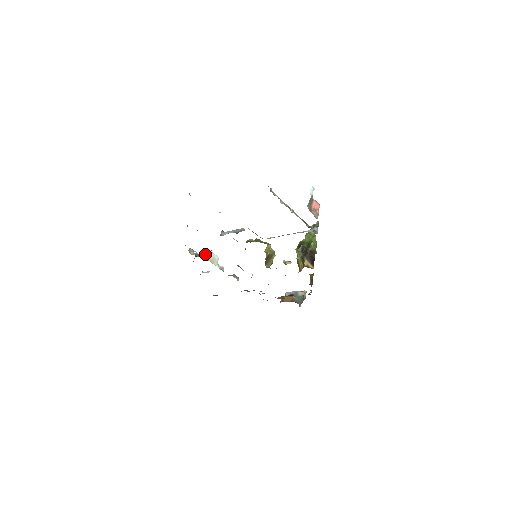
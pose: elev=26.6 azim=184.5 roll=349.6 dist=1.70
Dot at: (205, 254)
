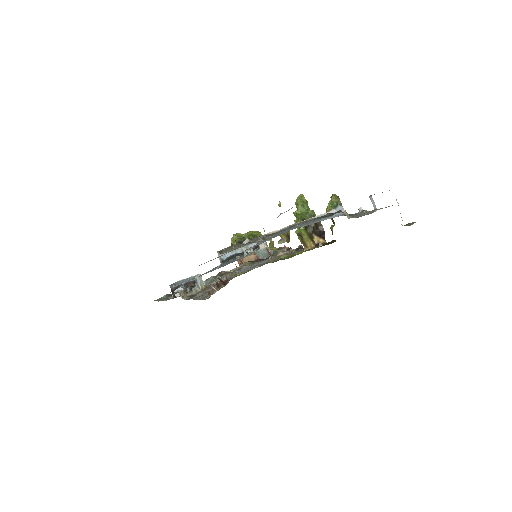
Dot at: (195, 285)
